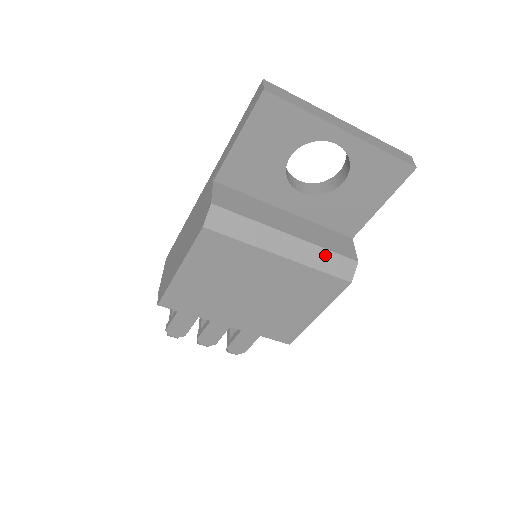
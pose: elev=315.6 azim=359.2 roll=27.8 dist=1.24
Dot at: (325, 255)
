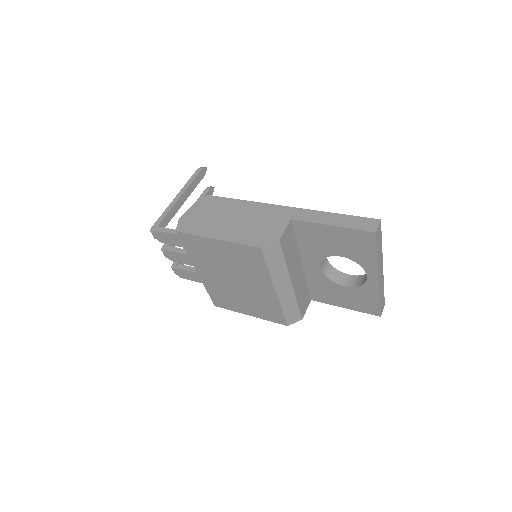
Dot at: (293, 305)
